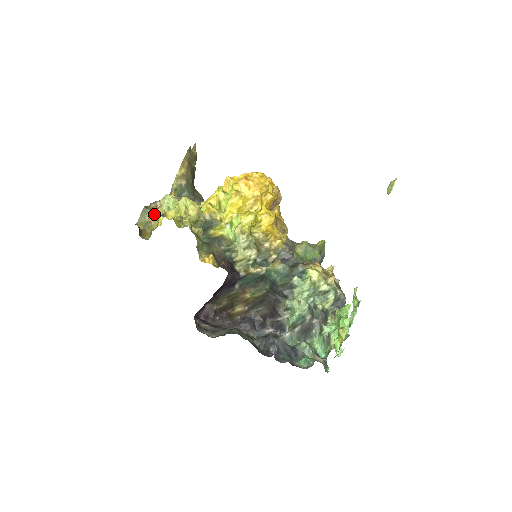
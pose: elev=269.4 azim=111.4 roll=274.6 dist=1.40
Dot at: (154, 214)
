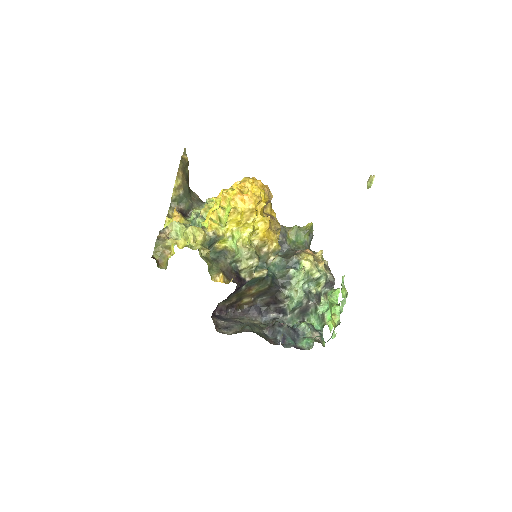
Dot at: (166, 245)
